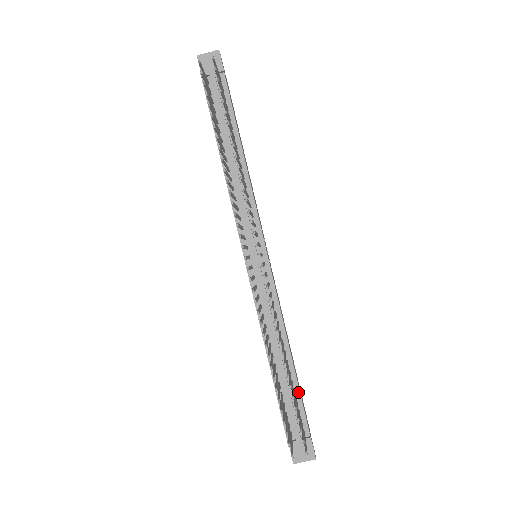
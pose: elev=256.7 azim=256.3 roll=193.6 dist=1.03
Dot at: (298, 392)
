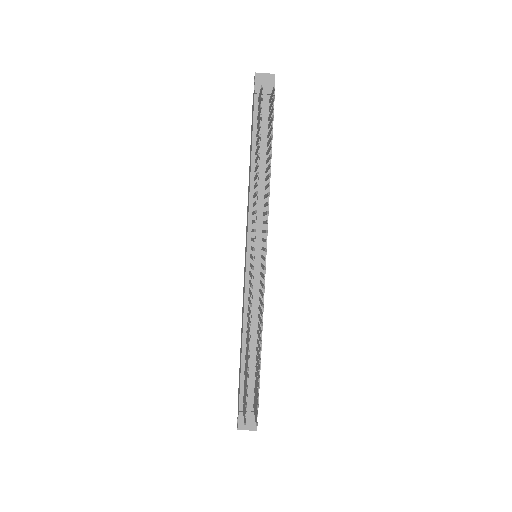
Dot at: (259, 374)
